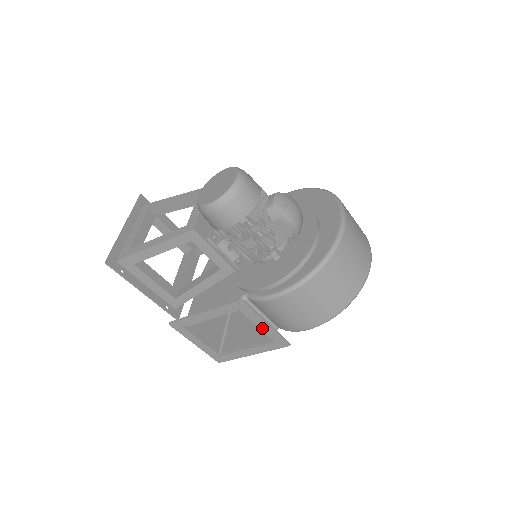
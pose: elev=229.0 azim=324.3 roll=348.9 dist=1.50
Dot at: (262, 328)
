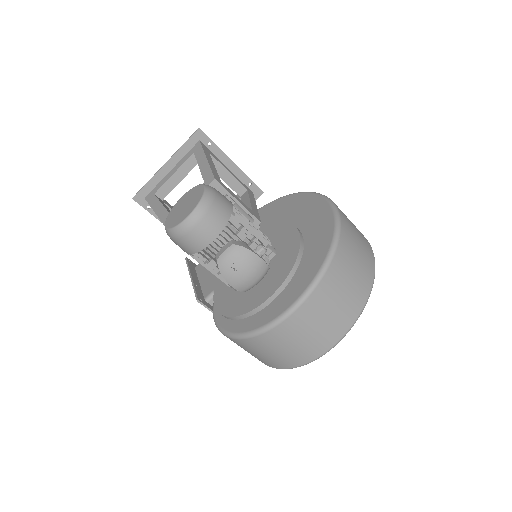
Dot at: occluded
